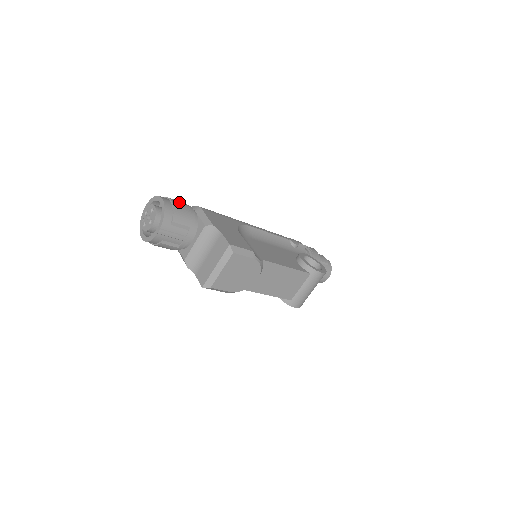
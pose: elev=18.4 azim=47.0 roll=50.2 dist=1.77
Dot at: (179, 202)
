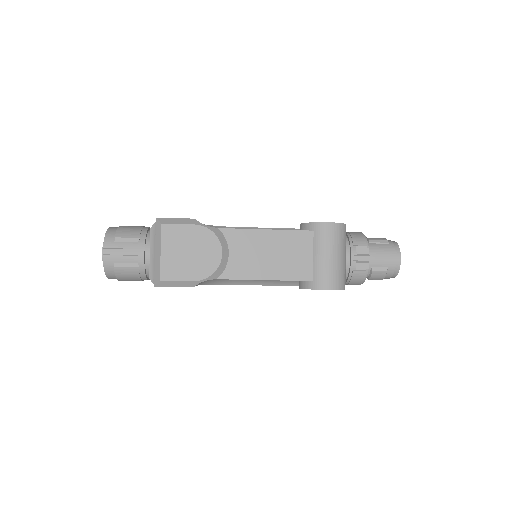
Dot at: occluded
